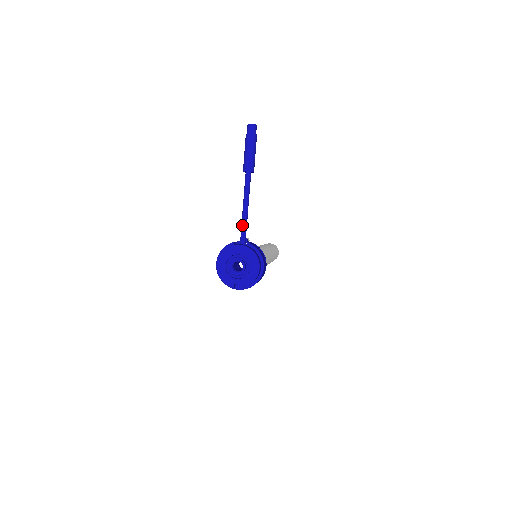
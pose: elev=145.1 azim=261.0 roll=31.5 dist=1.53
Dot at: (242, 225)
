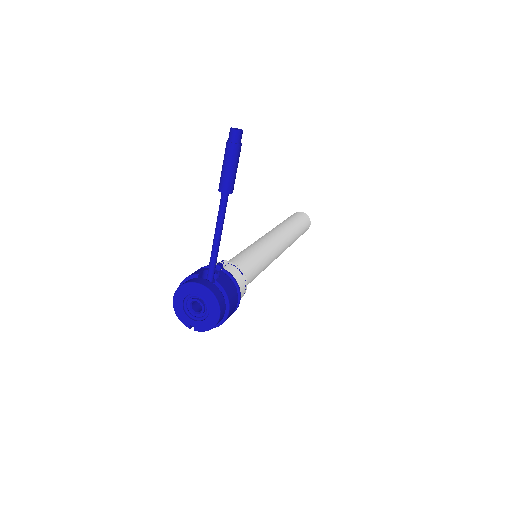
Dot at: (211, 255)
